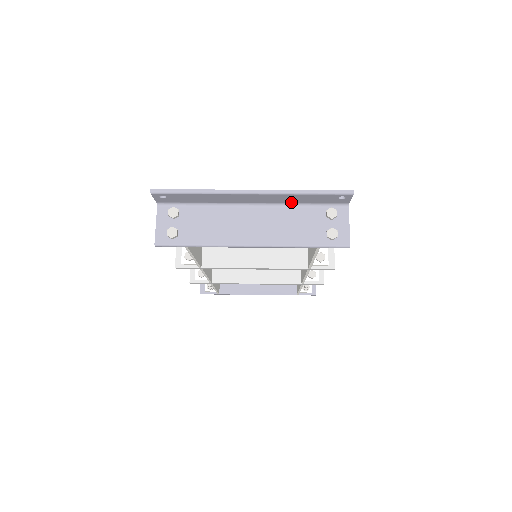
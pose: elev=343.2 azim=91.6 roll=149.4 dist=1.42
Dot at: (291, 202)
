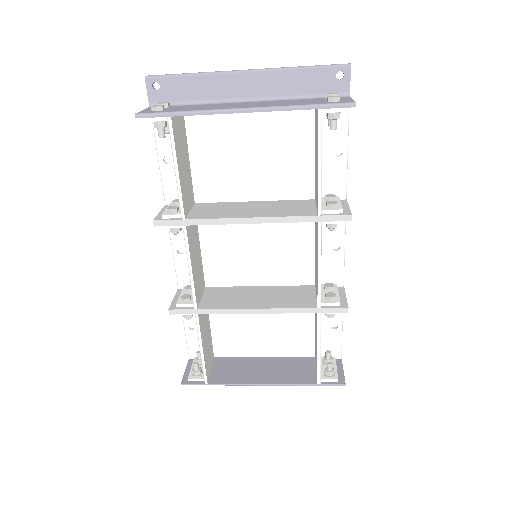
Dot at: (288, 94)
